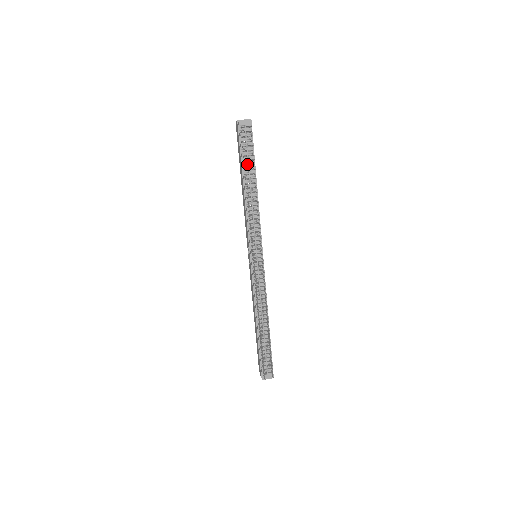
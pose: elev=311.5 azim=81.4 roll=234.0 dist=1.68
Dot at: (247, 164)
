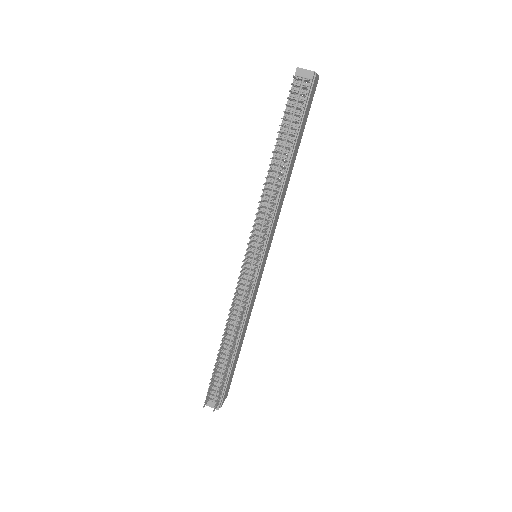
Dot at: (288, 132)
